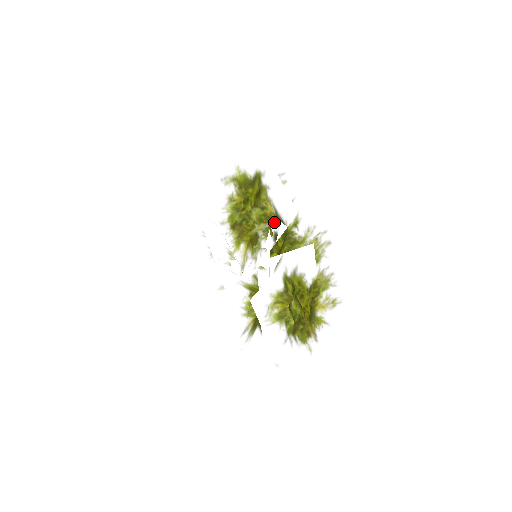
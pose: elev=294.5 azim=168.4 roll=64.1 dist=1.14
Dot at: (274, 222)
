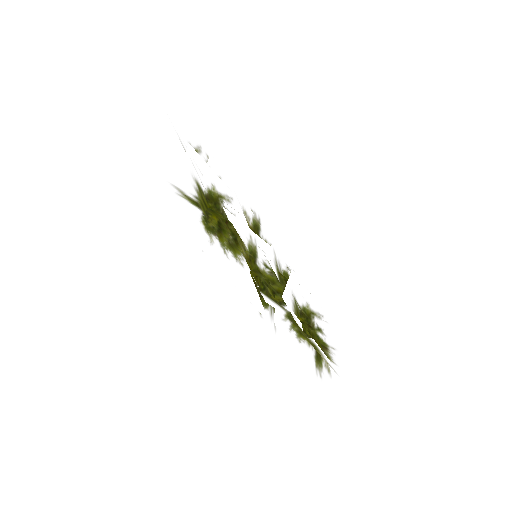
Dot at: occluded
